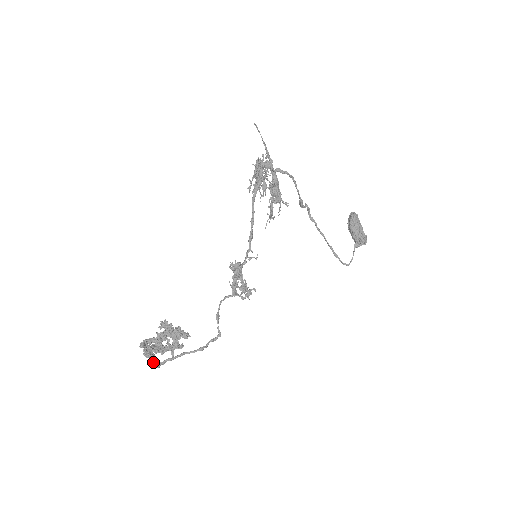
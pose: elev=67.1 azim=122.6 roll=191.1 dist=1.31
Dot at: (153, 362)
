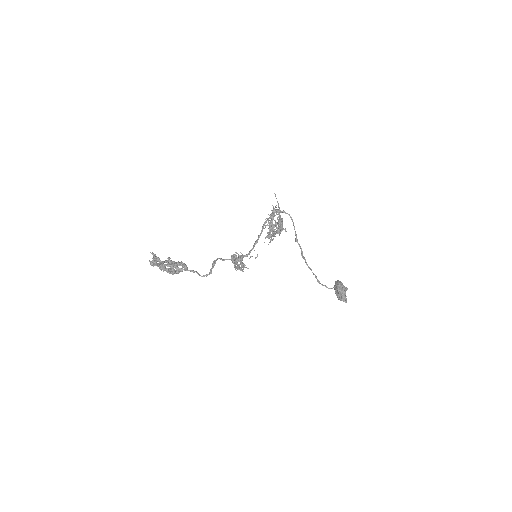
Dot at: (155, 259)
